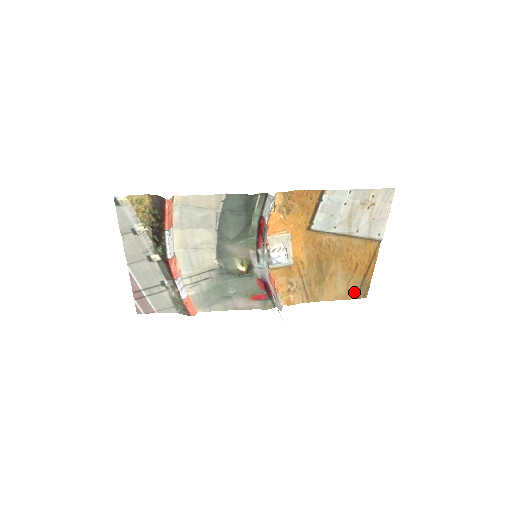
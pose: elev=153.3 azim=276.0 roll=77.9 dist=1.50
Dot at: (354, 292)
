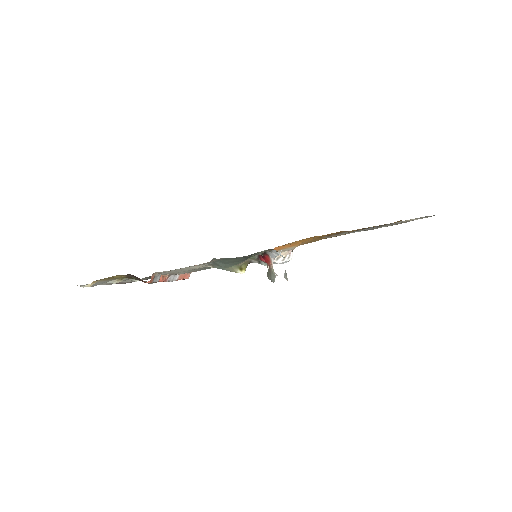
Dot at: occluded
